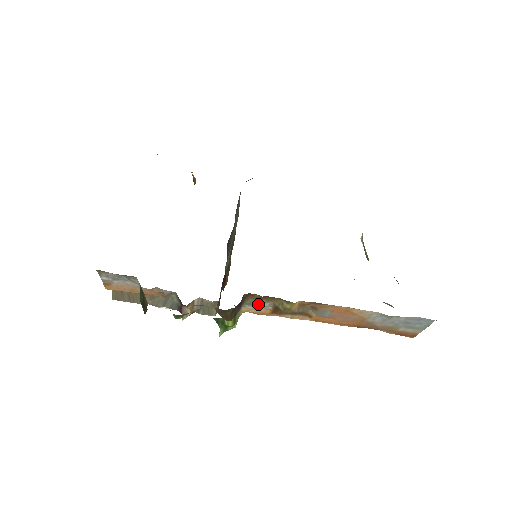
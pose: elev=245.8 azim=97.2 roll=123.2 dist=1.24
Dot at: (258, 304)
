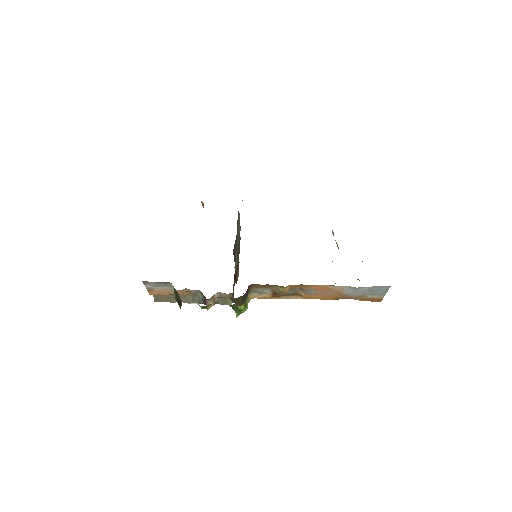
Dot at: (261, 291)
